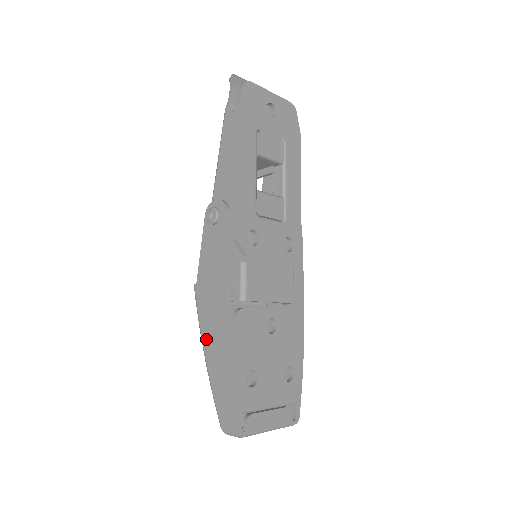
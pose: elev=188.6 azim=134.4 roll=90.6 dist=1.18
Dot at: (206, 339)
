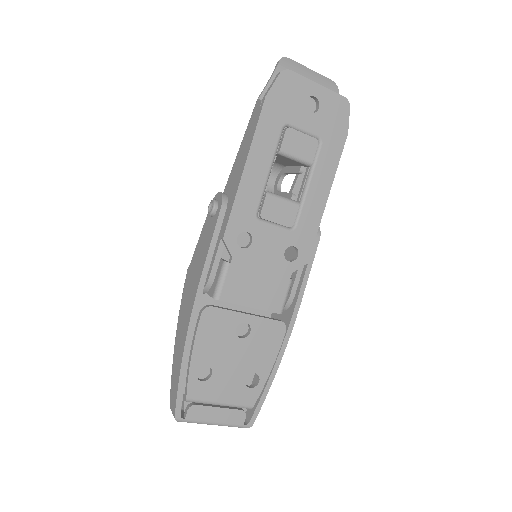
Dot at: (179, 322)
